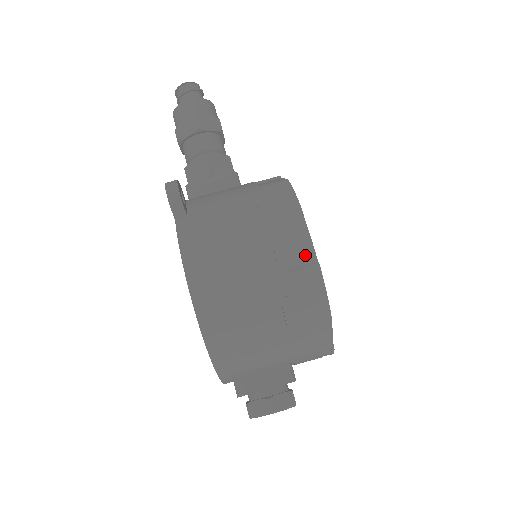
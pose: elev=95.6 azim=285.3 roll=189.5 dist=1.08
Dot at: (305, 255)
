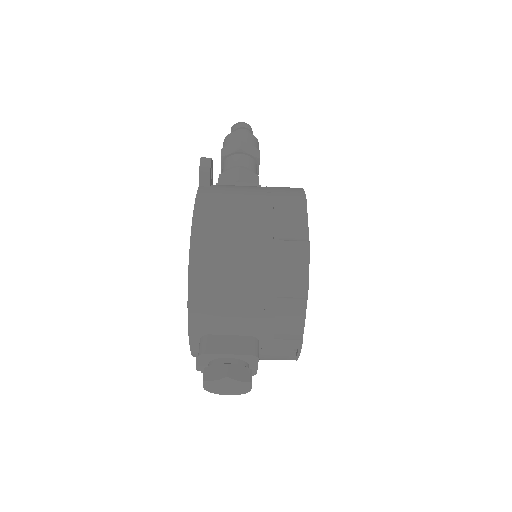
Dot at: (299, 233)
